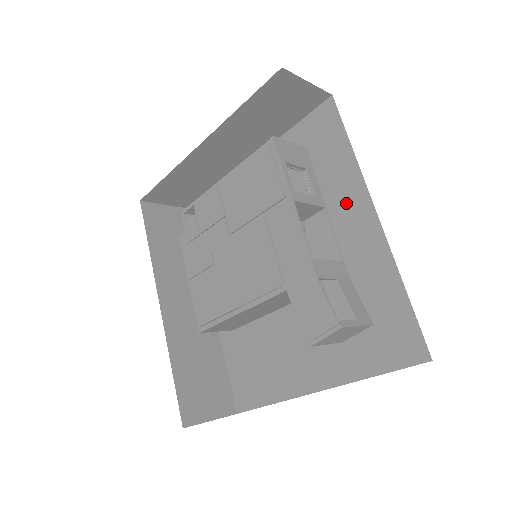
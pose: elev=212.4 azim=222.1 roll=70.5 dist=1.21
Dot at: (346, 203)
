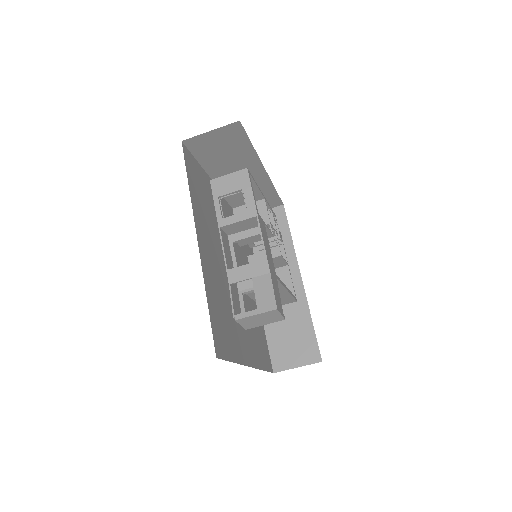
Dot at: occluded
